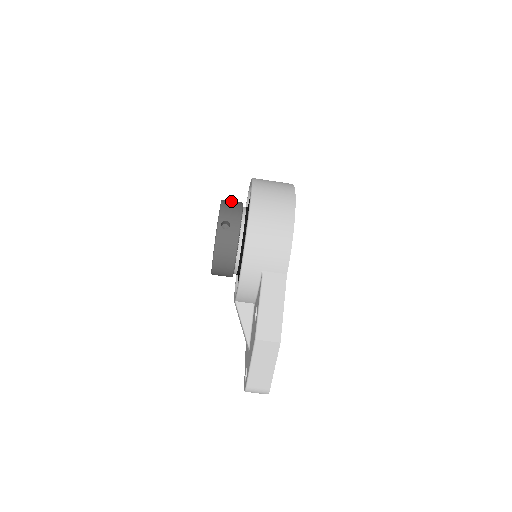
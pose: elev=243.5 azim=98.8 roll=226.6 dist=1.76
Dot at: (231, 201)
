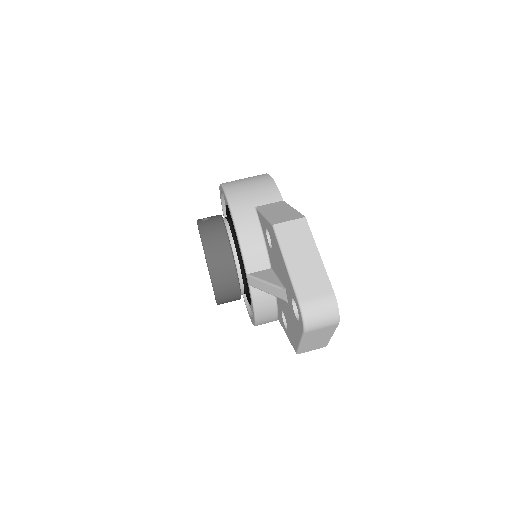
Dot at: occluded
